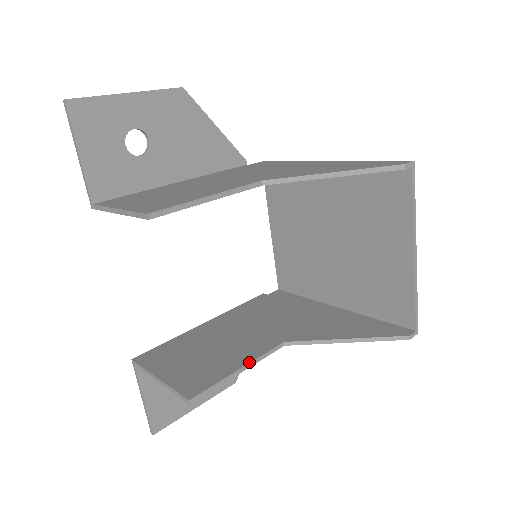
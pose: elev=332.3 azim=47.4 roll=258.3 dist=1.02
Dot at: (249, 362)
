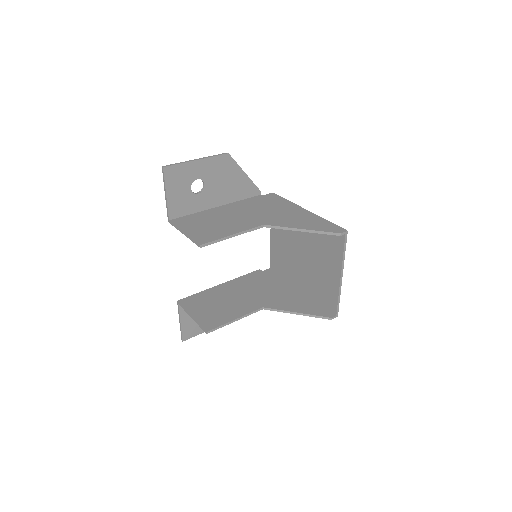
Dot at: (241, 316)
